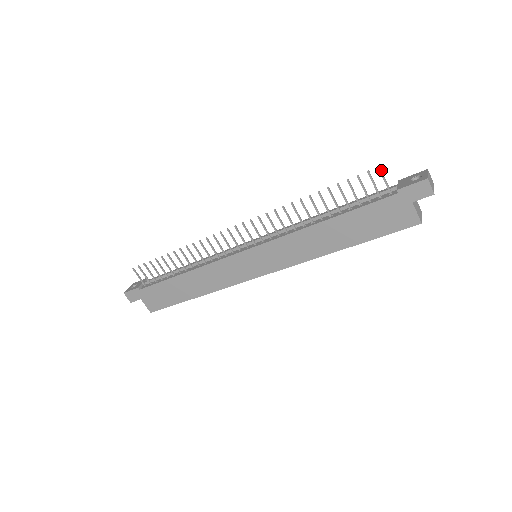
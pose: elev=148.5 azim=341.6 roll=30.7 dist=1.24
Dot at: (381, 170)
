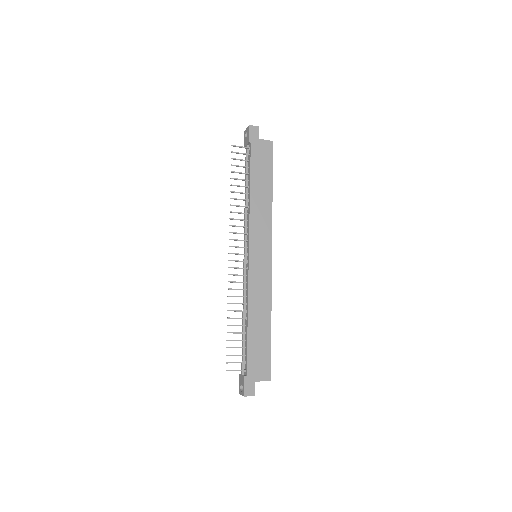
Dot at: (234, 146)
